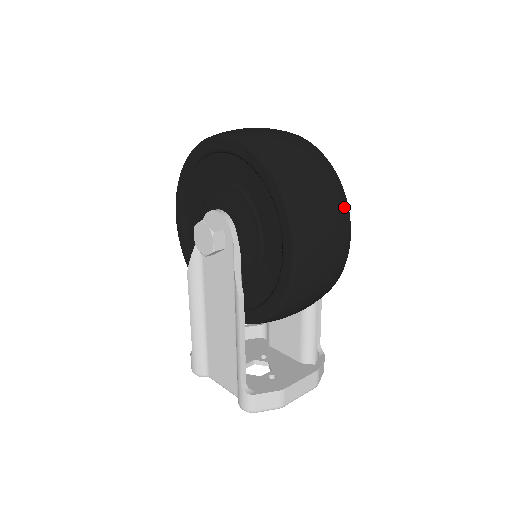
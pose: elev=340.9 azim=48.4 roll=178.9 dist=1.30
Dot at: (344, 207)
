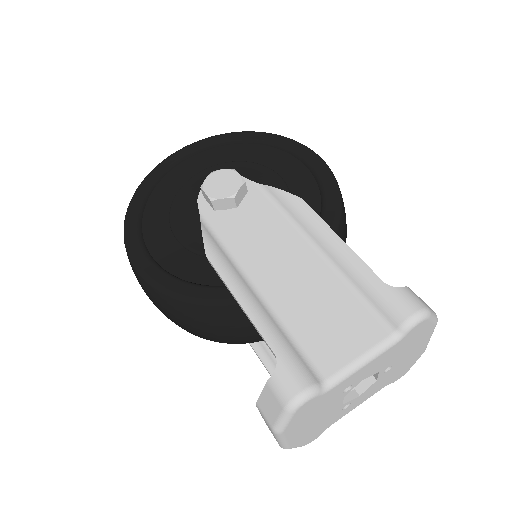
Dot at: occluded
